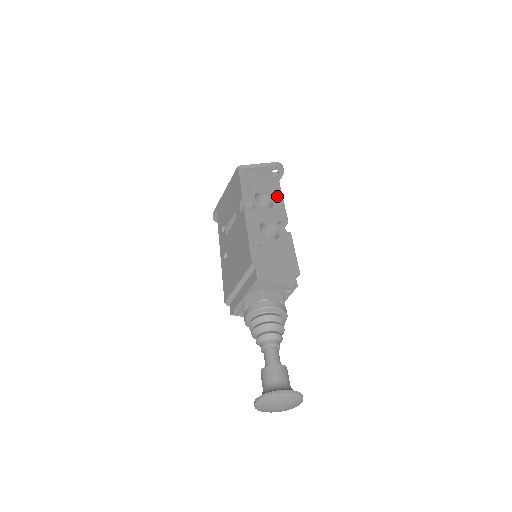
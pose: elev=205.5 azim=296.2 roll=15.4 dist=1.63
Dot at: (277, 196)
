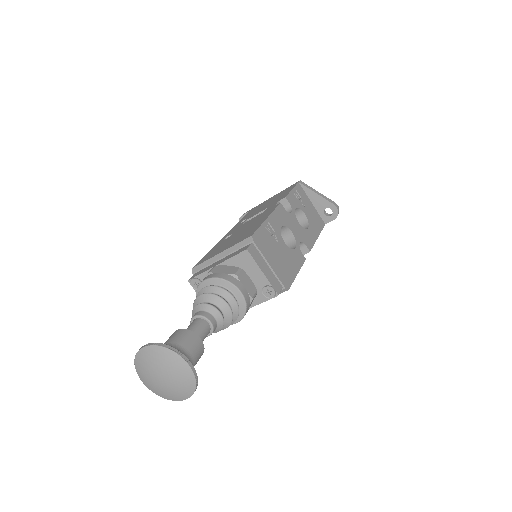
Dot at: (315, 229)
